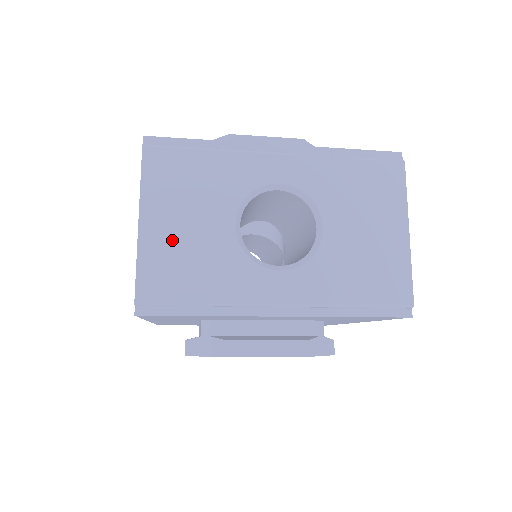
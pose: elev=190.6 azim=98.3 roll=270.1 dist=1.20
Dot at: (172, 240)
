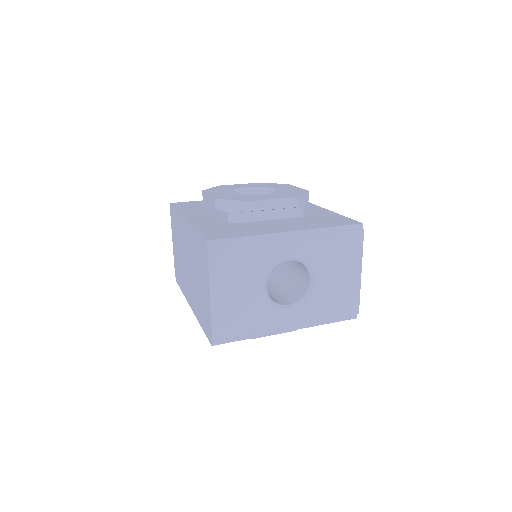
Dot at: (230, 304)
